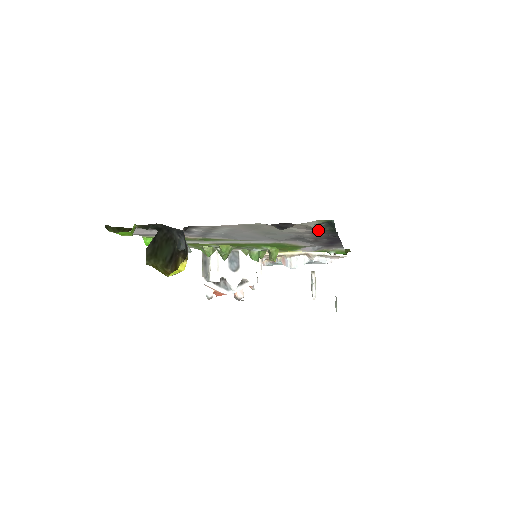
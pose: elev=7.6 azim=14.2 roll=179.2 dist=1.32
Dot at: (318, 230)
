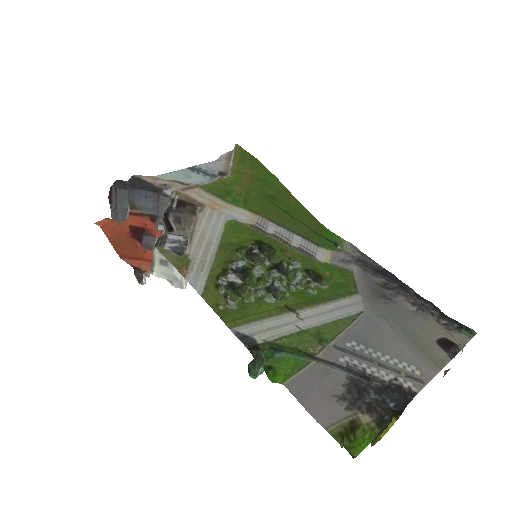
Dot at: (442, 322)
